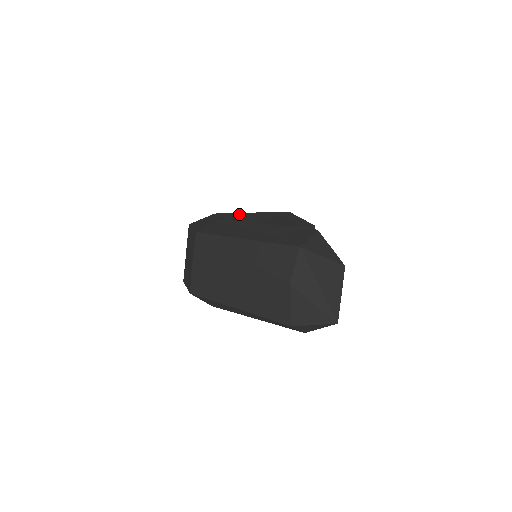
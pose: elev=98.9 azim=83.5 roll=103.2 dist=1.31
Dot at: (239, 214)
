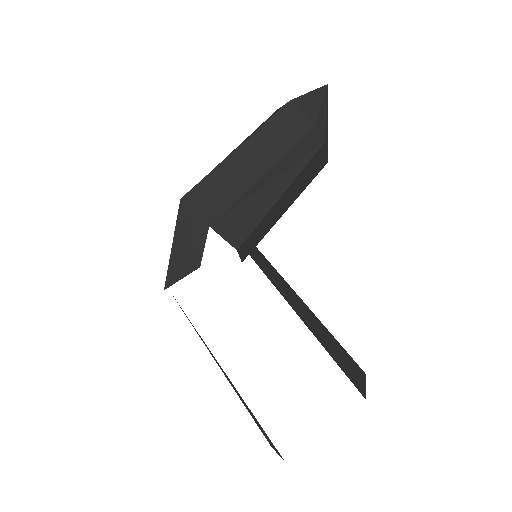
Dot at: occluded
